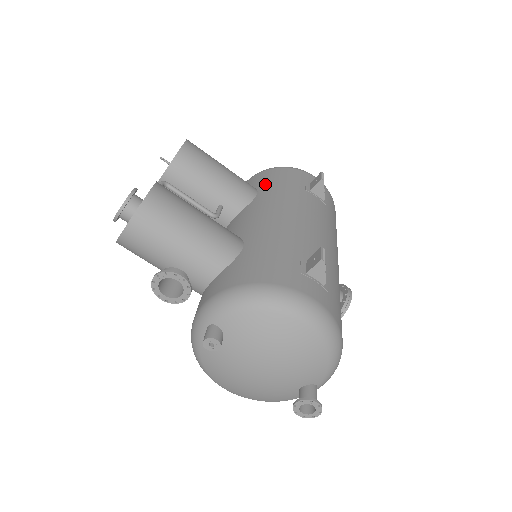
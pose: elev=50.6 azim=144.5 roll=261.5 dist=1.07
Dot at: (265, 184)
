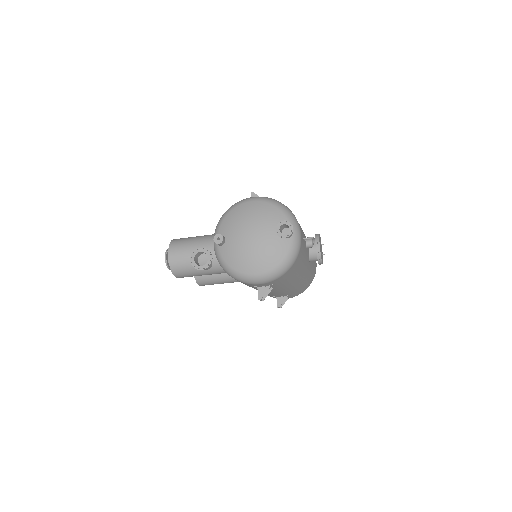
Dot at: occluded
